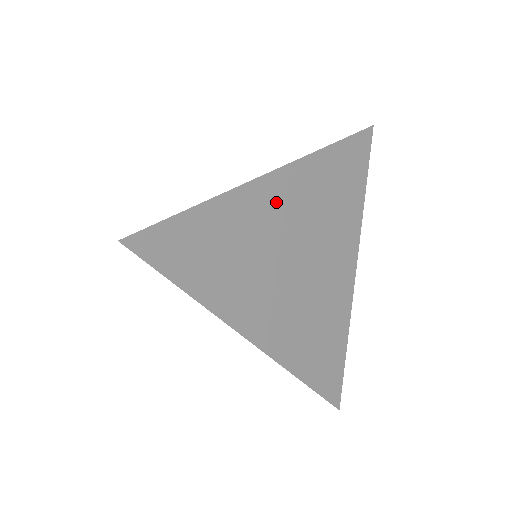
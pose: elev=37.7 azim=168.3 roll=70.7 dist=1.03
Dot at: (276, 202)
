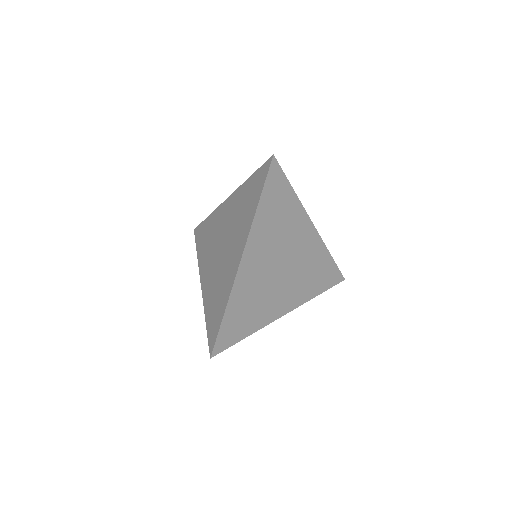
Dot at: (303, 235)
